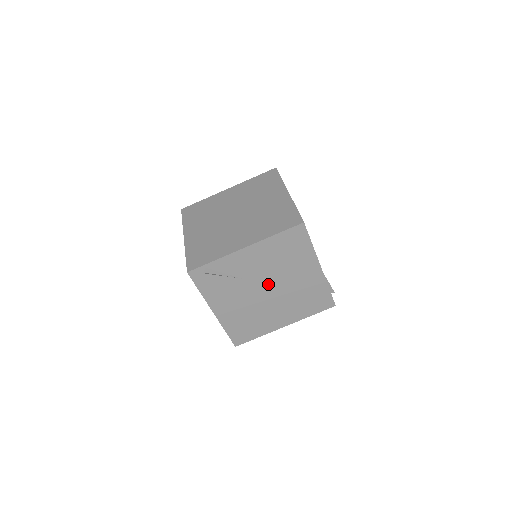
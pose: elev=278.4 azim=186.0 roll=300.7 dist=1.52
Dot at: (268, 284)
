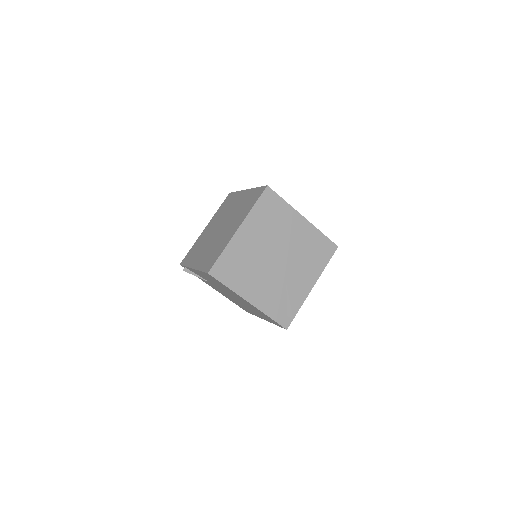
Dot at: (227, 293)
